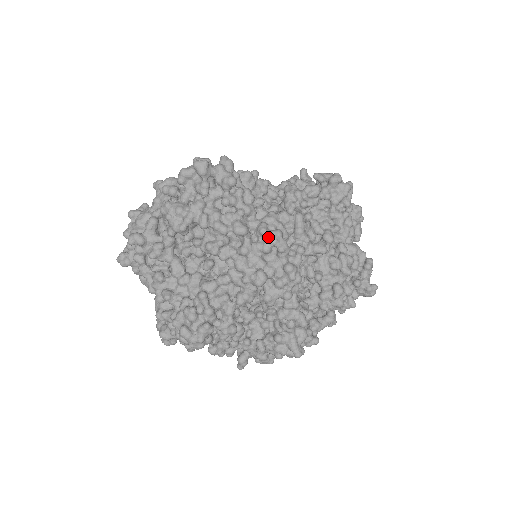
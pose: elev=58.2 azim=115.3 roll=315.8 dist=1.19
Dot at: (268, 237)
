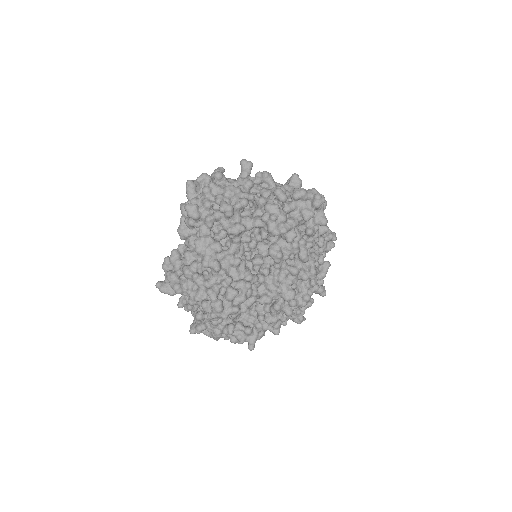
Dot at: (315, 272)
